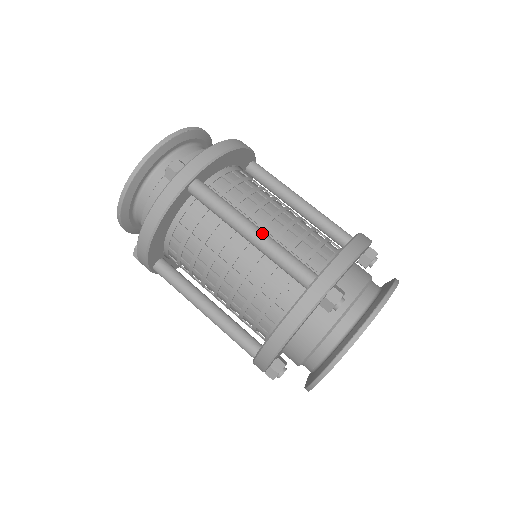
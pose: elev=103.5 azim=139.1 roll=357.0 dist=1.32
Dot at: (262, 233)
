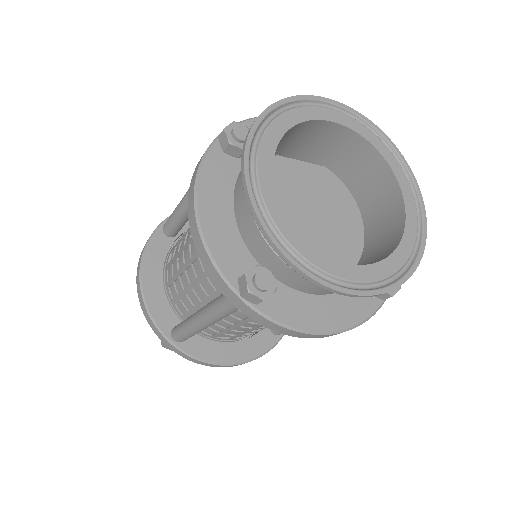
Dot at: occluded
